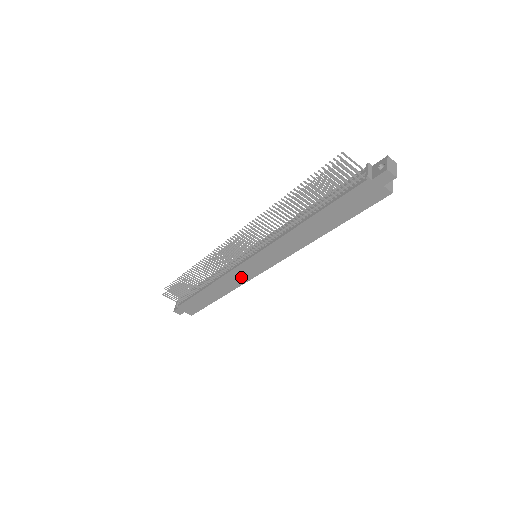
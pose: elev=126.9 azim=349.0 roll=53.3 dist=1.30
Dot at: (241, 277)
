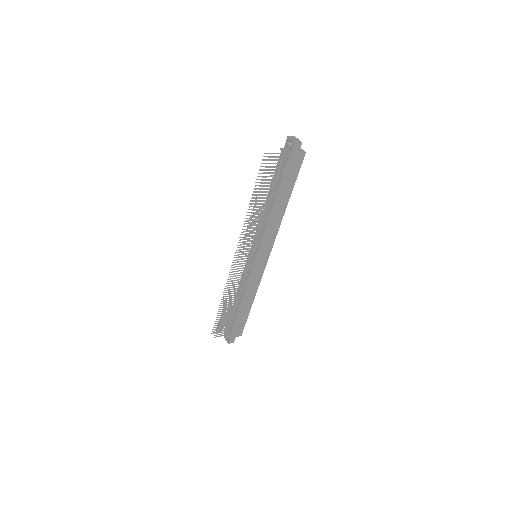
Dot at: (256, 277)
